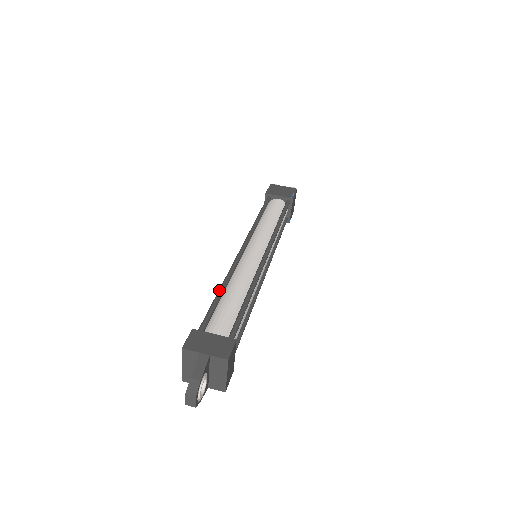
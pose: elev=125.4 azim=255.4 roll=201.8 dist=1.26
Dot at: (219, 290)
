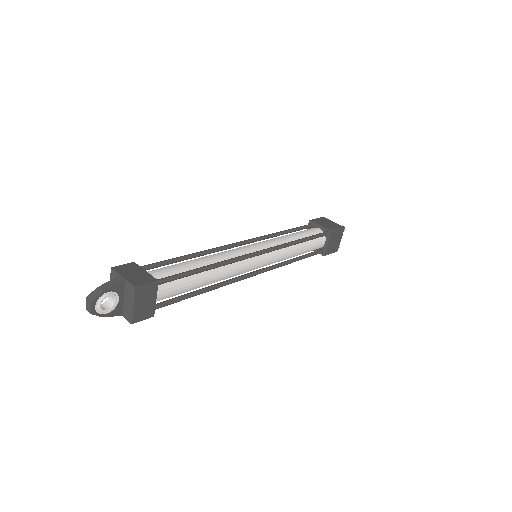
Dot at: (188, 254)
